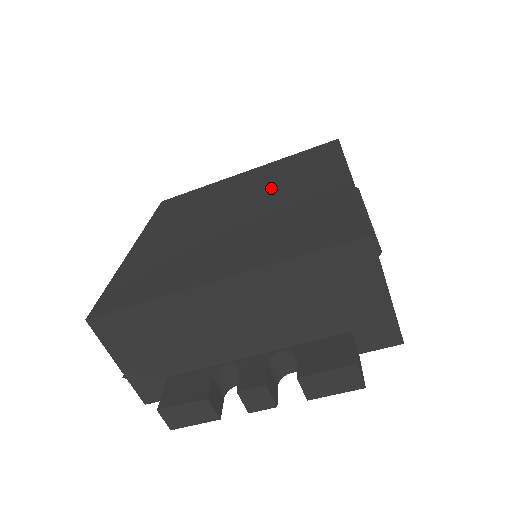
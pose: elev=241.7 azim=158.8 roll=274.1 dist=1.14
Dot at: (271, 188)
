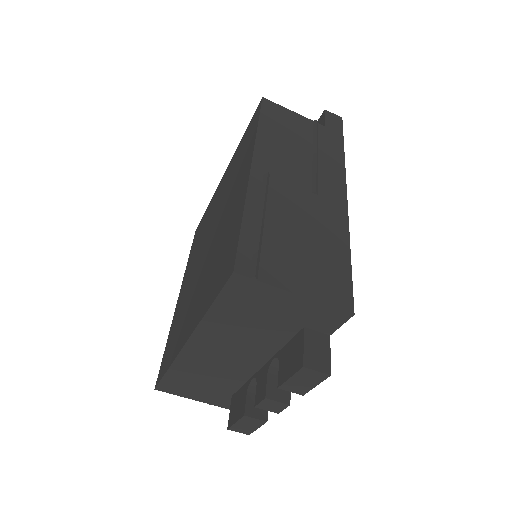
Dot at: (224, 201)
